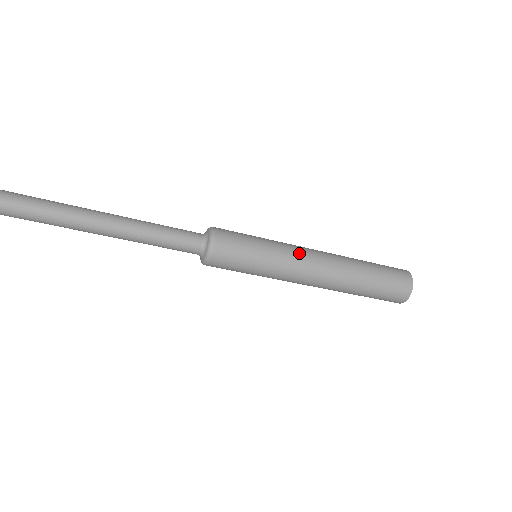
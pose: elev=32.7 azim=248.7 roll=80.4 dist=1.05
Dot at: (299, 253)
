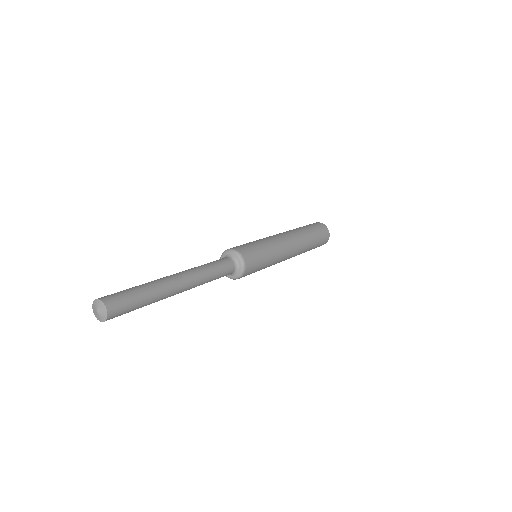
Dot at: (281, 242)
